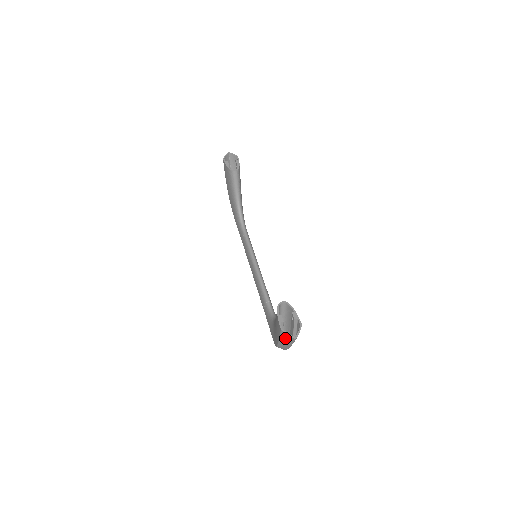
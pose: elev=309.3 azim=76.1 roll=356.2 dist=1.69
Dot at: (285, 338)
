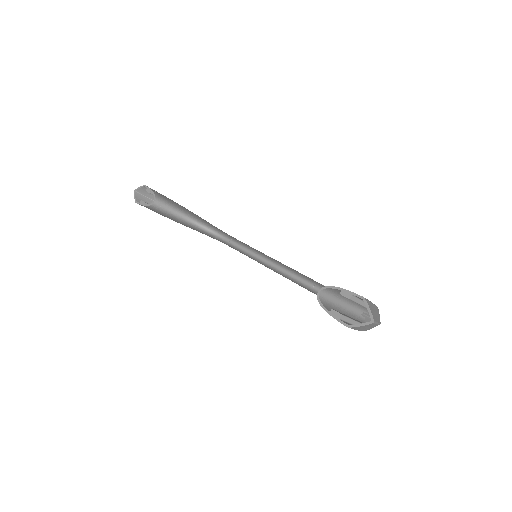
Dot at: (363, 328)
